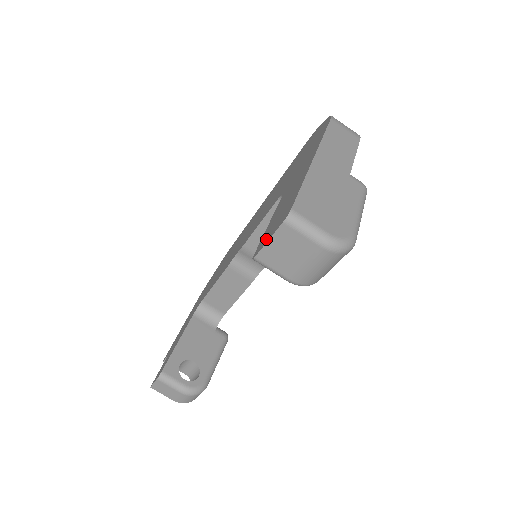
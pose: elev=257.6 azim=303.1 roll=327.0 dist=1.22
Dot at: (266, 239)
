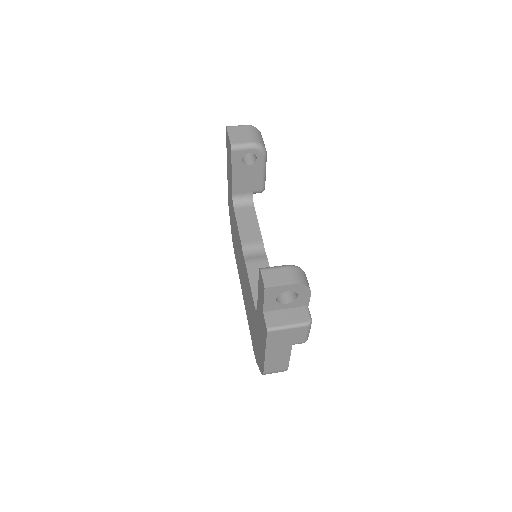
Dot at: (229, 143)
